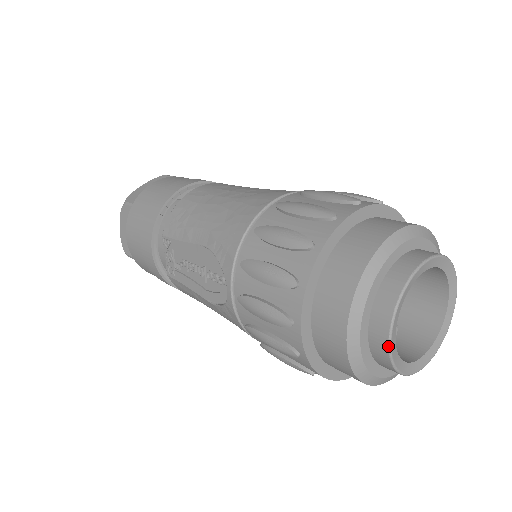
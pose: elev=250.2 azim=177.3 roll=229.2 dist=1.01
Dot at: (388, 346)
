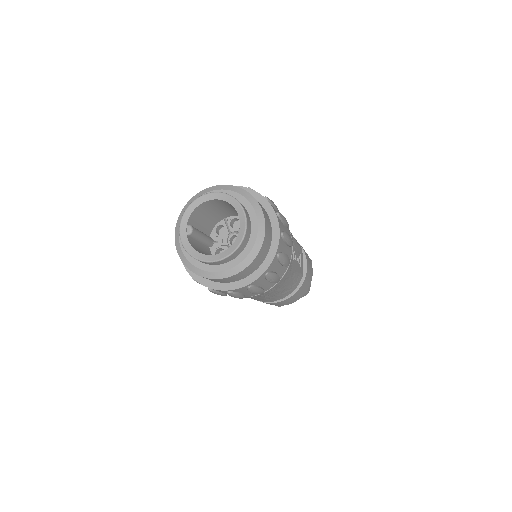
Dot at: (179, 234)
